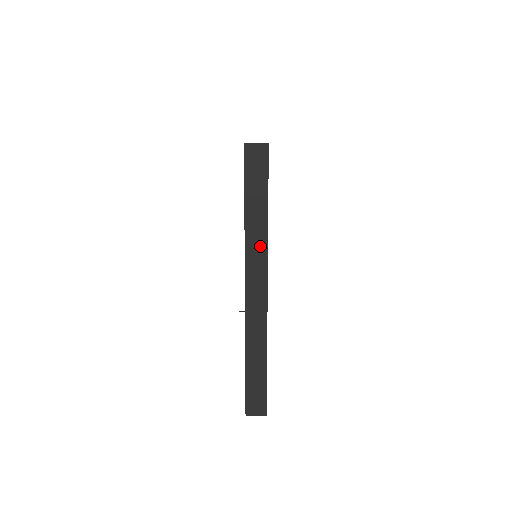
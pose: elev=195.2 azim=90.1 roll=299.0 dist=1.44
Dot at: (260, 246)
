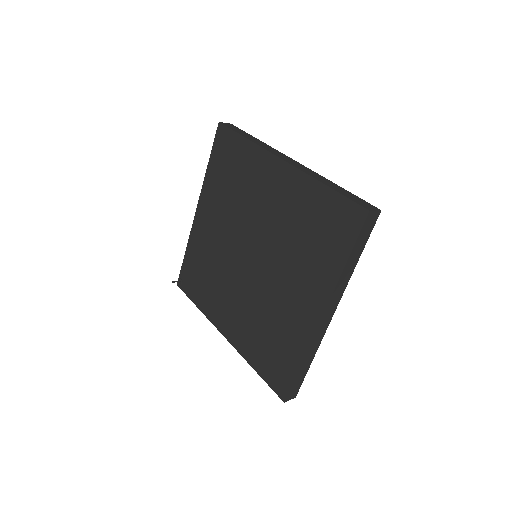
Dot at: (344, 285)
